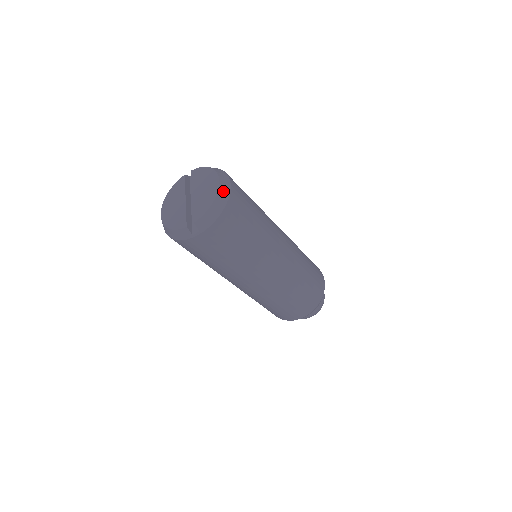
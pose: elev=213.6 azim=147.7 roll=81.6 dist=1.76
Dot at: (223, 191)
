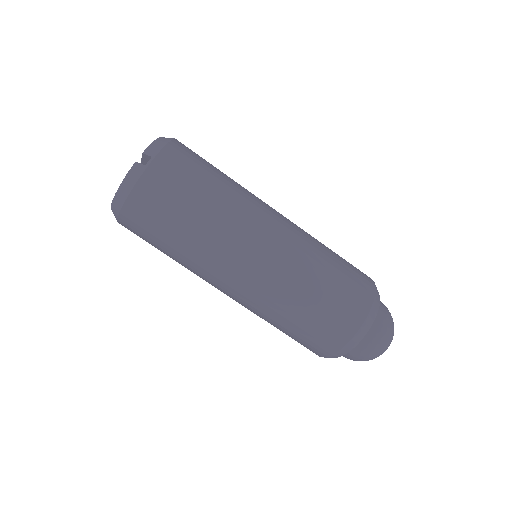
Dot at: occluded
